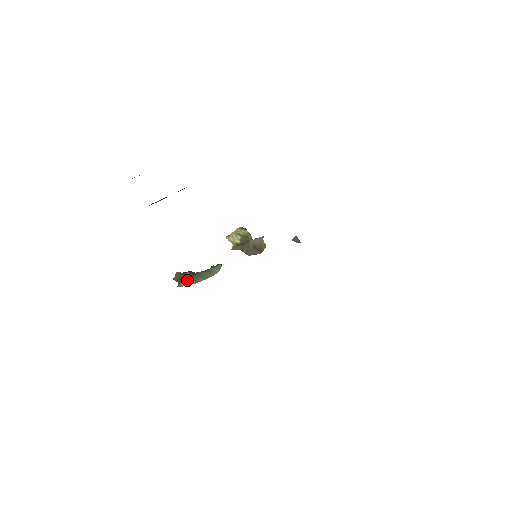
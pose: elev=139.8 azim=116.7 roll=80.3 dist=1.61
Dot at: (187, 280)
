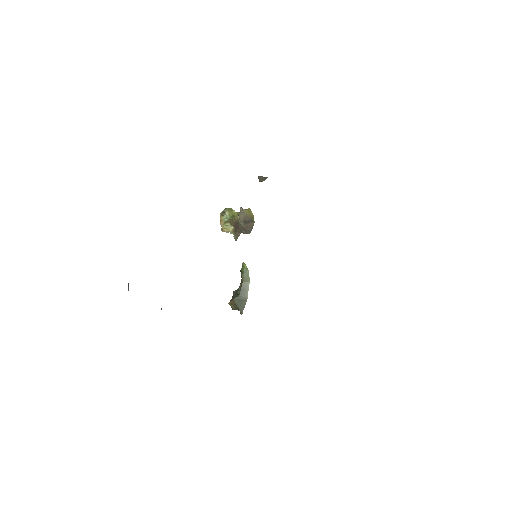
Dot at: (240, 304)
